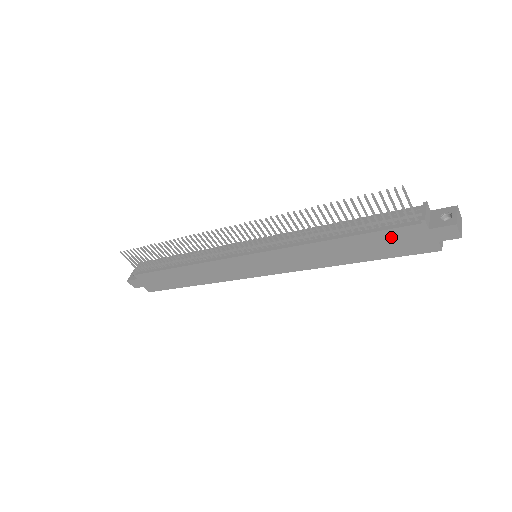
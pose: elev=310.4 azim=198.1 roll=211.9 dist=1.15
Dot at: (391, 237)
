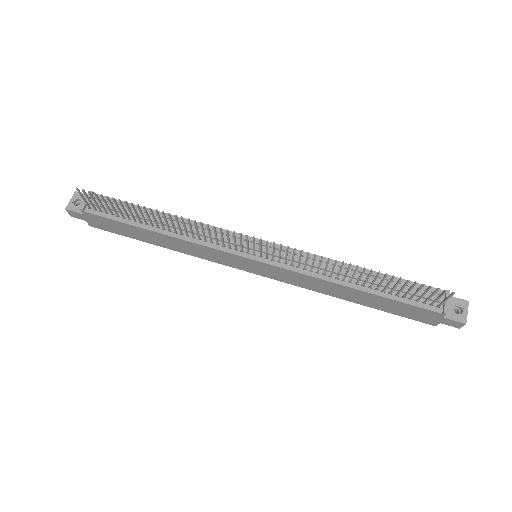
Dot at: (407, 308)
